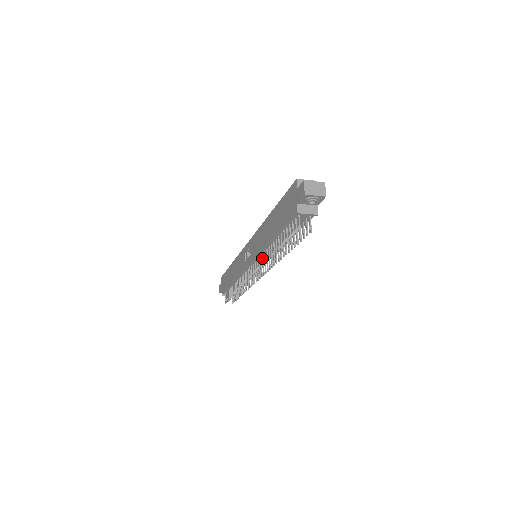
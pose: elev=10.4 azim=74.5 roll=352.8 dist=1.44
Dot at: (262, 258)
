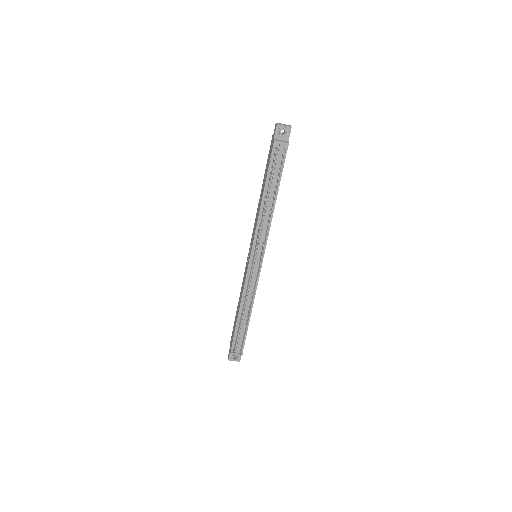
Dot at: (258, 230)
